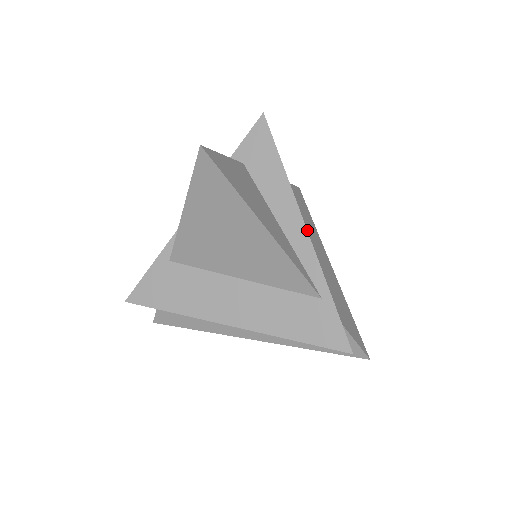
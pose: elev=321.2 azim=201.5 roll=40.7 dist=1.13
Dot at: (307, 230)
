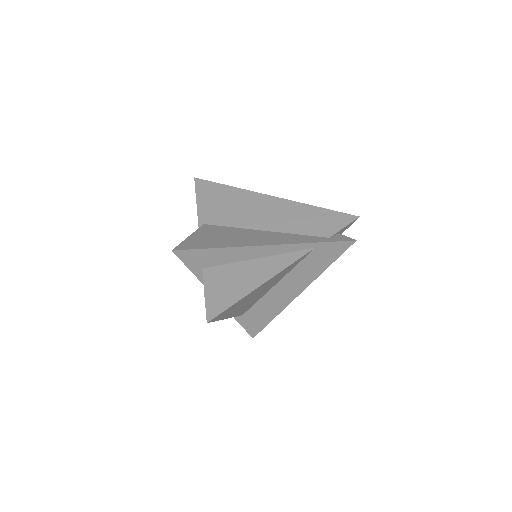
Dot at: (247, 210)
